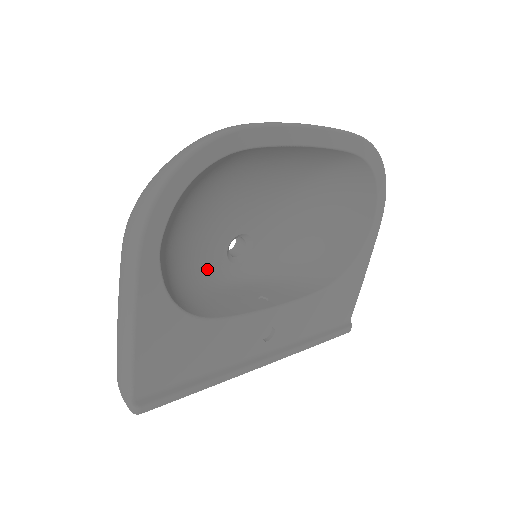
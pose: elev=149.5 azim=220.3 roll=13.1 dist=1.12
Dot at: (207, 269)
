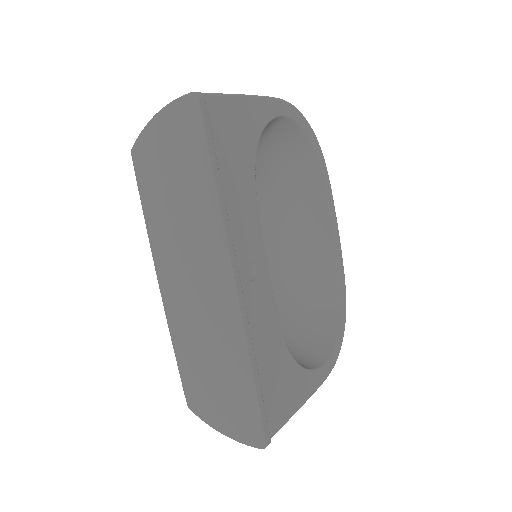
Dot at: occluded
